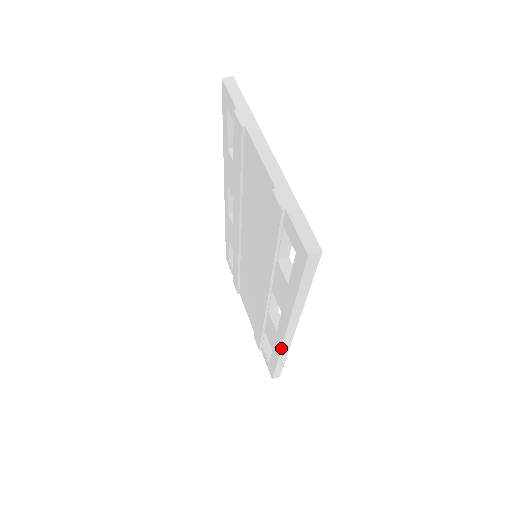
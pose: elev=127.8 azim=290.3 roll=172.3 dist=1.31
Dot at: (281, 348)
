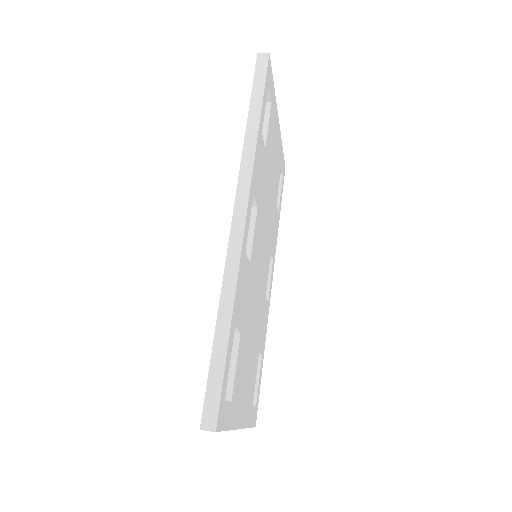
Dot at: (226, 257)
